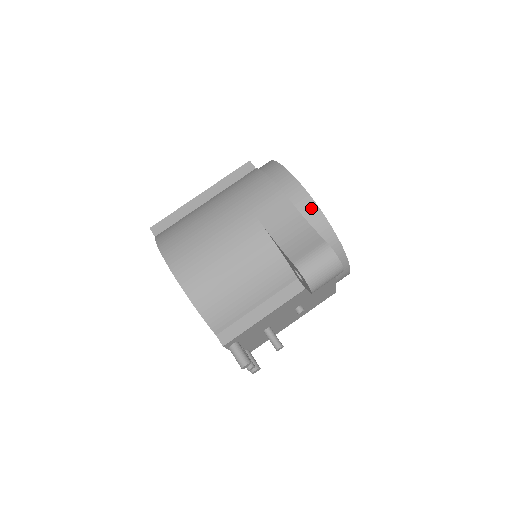
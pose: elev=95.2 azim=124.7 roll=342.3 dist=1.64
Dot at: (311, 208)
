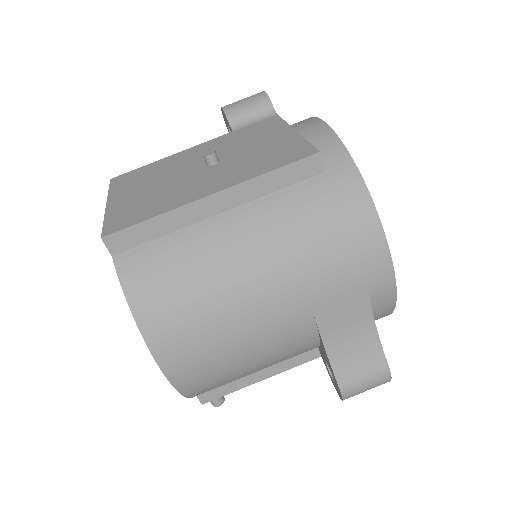
Dot at: (387, 301)
